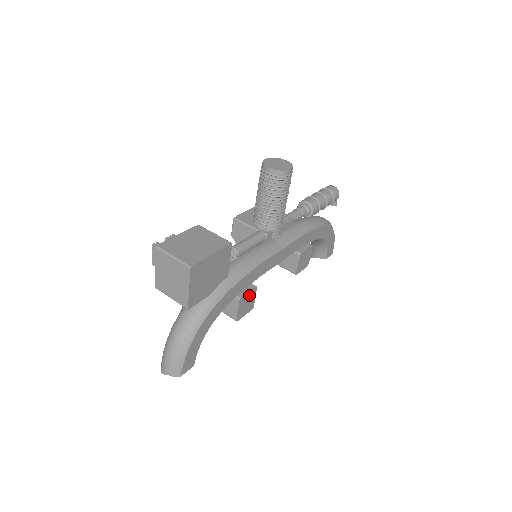
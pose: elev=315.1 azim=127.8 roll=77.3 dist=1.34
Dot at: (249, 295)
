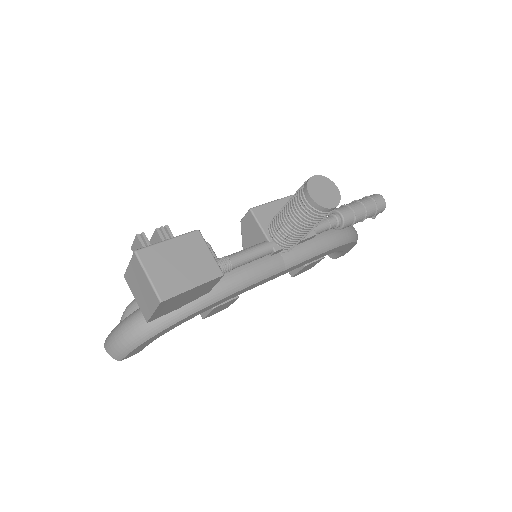
Dot at: (227, 303)
